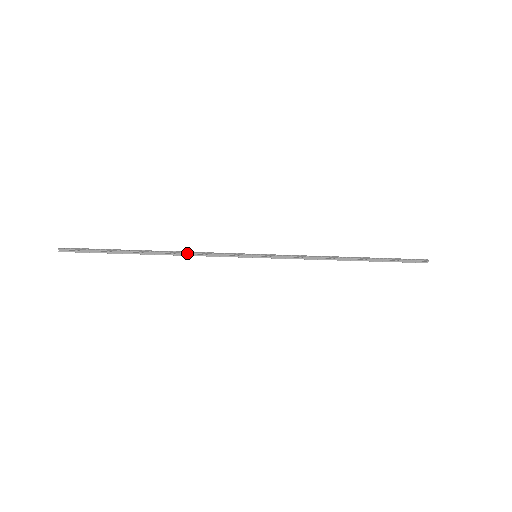
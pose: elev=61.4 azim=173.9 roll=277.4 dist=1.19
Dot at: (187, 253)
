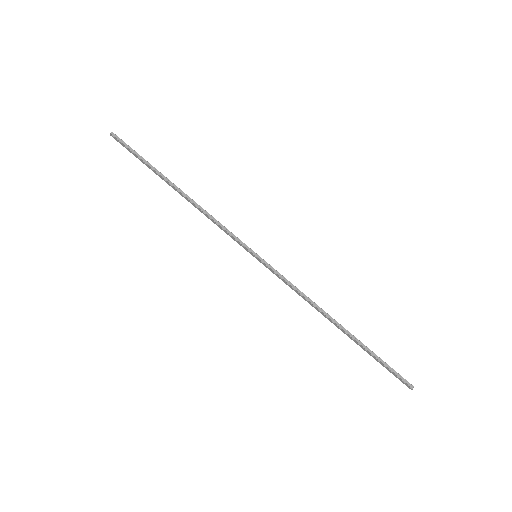
Dot at: occluded
